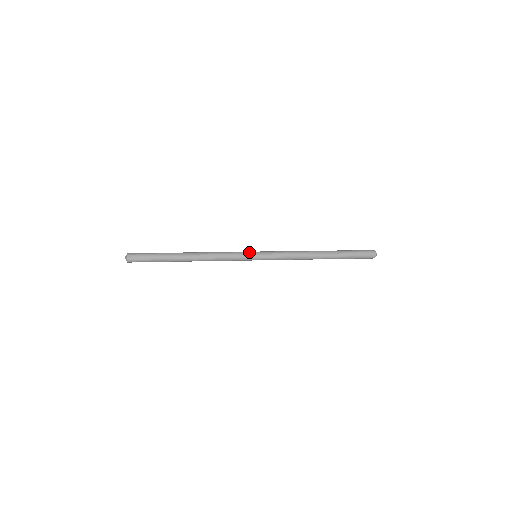
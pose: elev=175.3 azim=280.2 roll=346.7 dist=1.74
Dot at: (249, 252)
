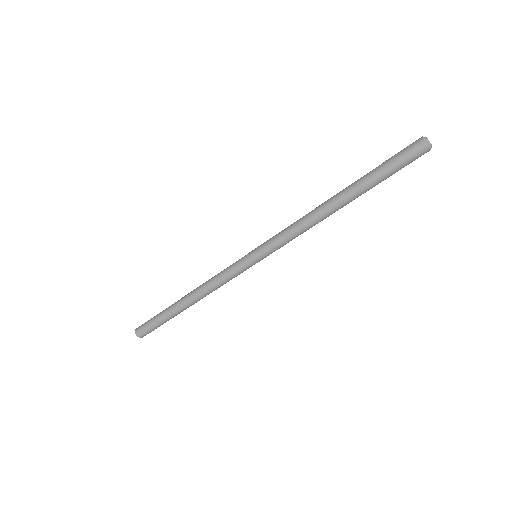
Dot at: occluded
